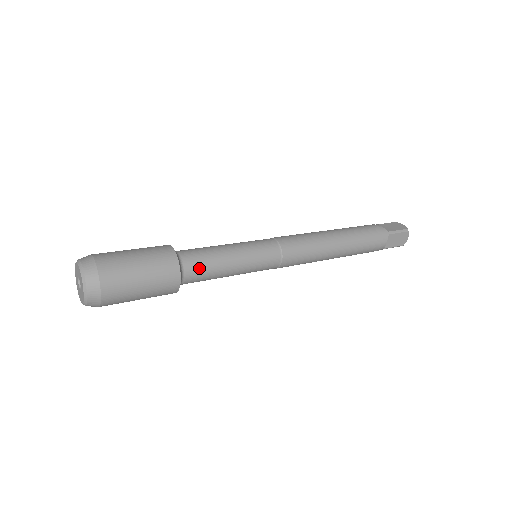
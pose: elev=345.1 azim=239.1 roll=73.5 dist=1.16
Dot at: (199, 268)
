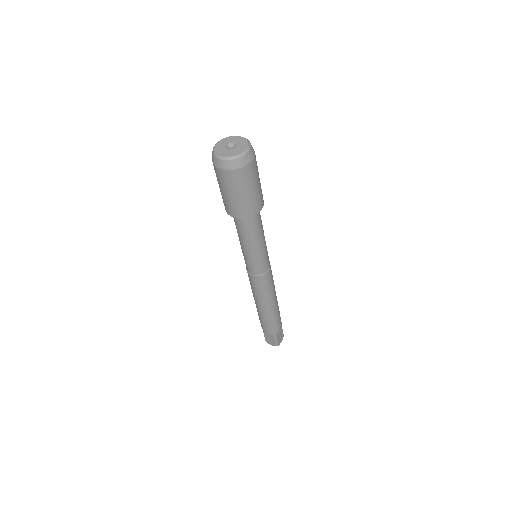
Dot at: (260, 217)
